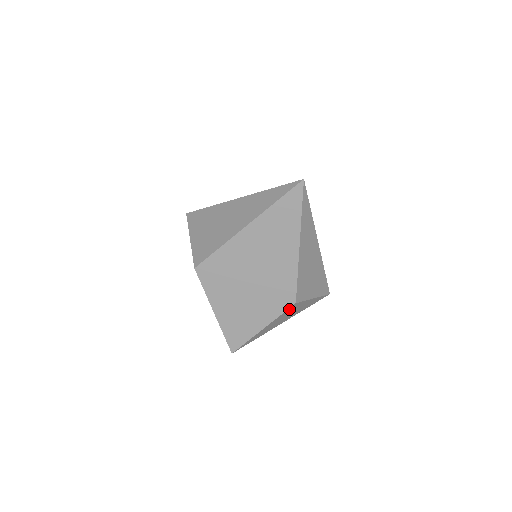
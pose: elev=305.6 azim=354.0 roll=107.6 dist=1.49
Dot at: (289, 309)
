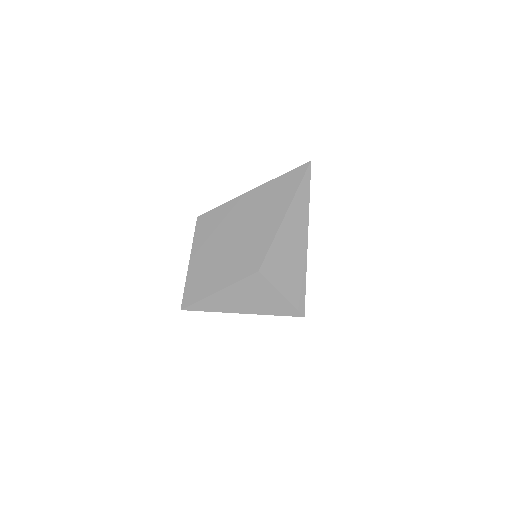
Dot at: (251, 279)
